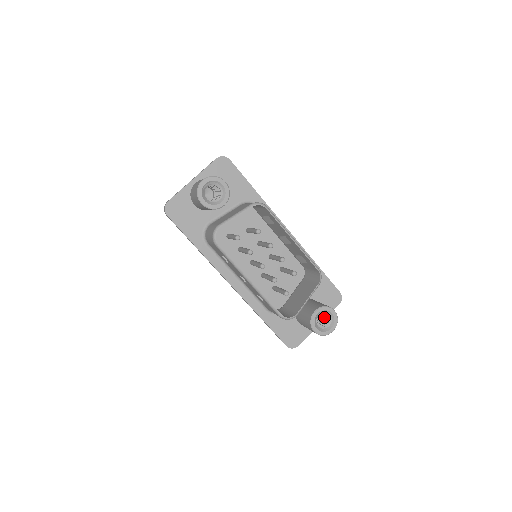
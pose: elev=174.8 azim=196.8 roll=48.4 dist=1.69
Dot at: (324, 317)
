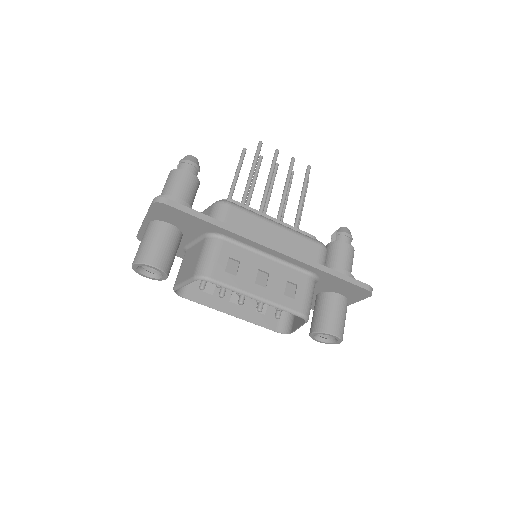
Dot at: occluded
